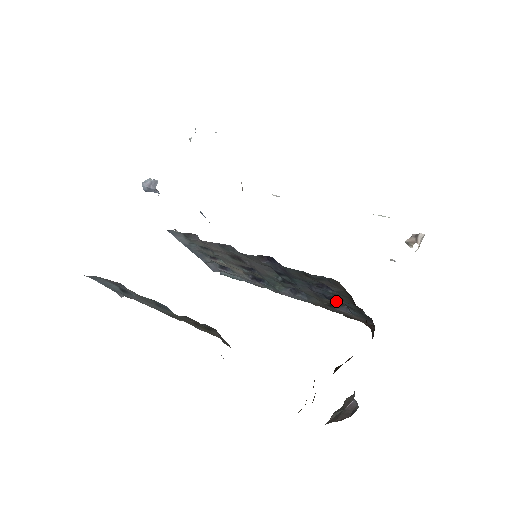
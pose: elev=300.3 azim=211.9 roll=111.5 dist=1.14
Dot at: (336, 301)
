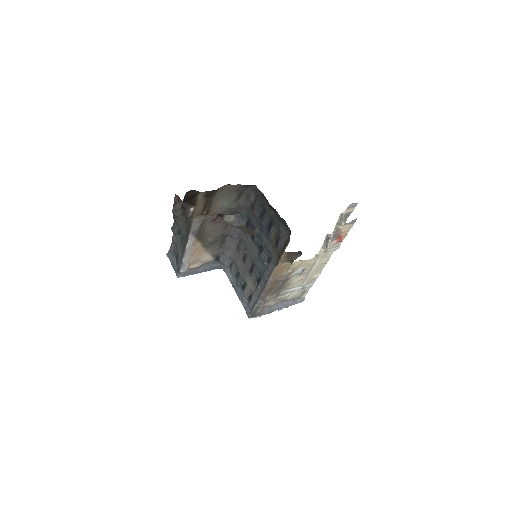
Dot at: (274, 231)
